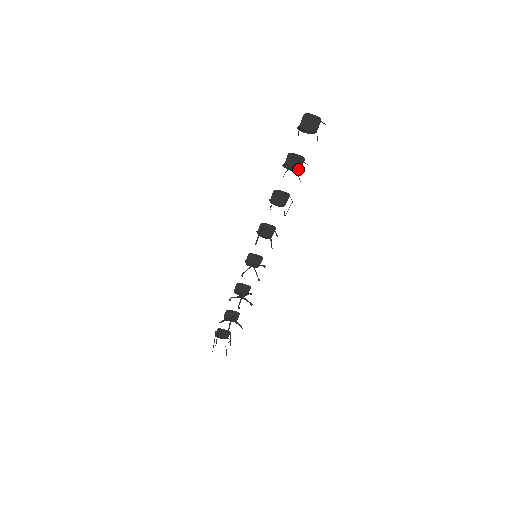
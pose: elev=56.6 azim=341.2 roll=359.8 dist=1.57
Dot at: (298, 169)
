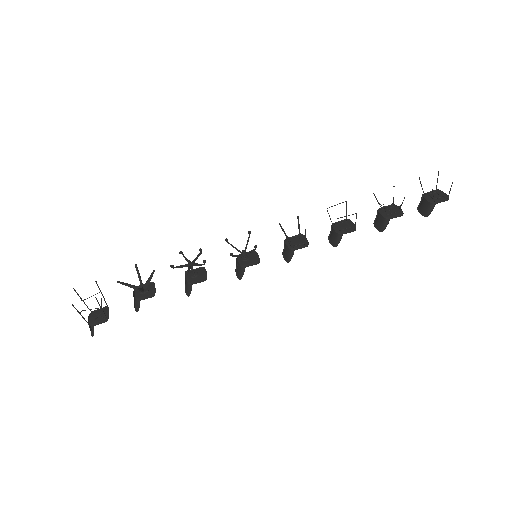
Dot at: (388, 218)
